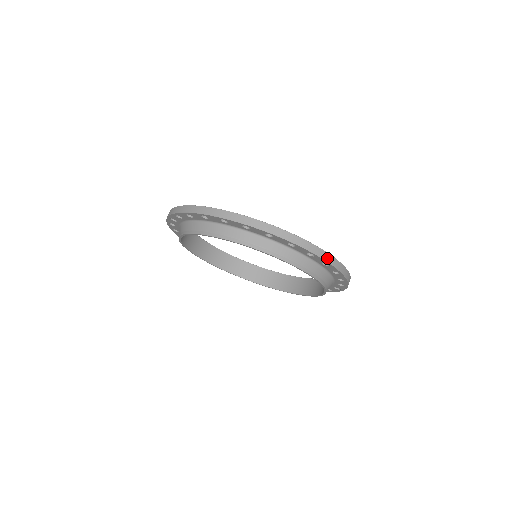
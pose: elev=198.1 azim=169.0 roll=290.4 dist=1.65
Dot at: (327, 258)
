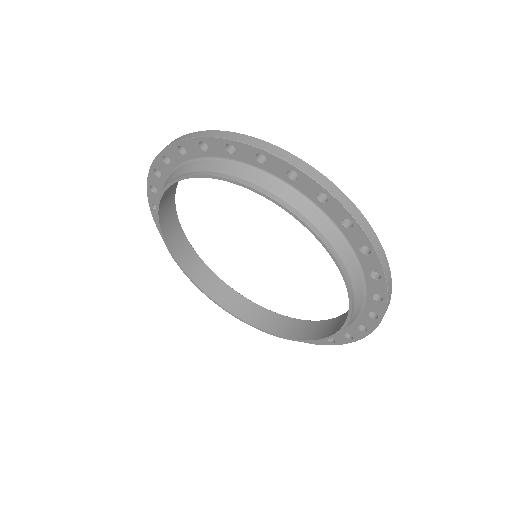
Dot at: (348, 206)
